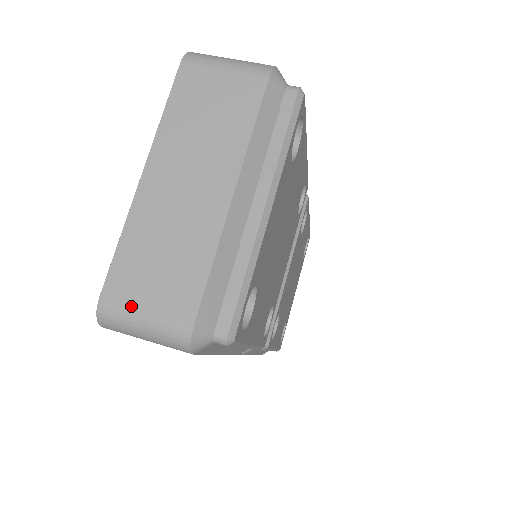
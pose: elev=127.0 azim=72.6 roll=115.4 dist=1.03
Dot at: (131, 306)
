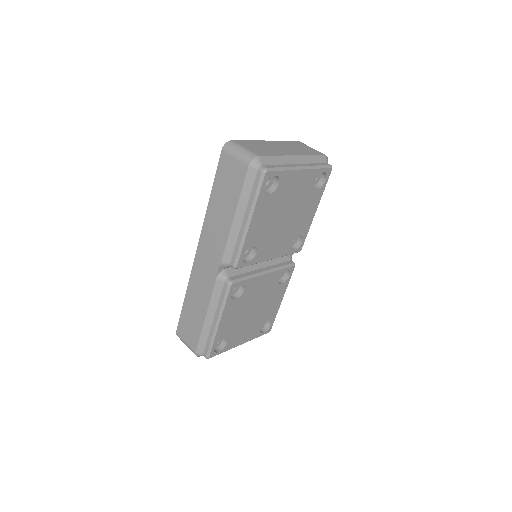
Dot at: (242, 145)
